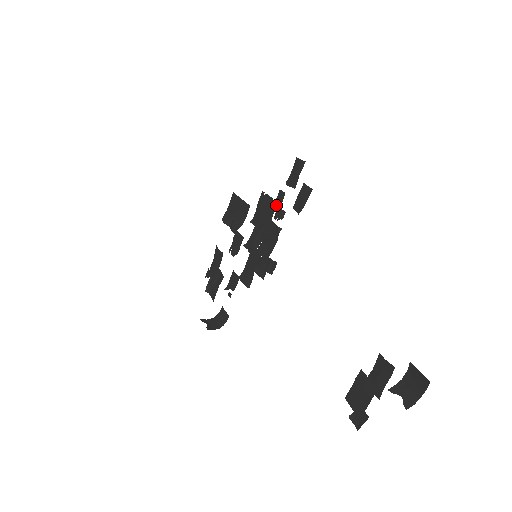
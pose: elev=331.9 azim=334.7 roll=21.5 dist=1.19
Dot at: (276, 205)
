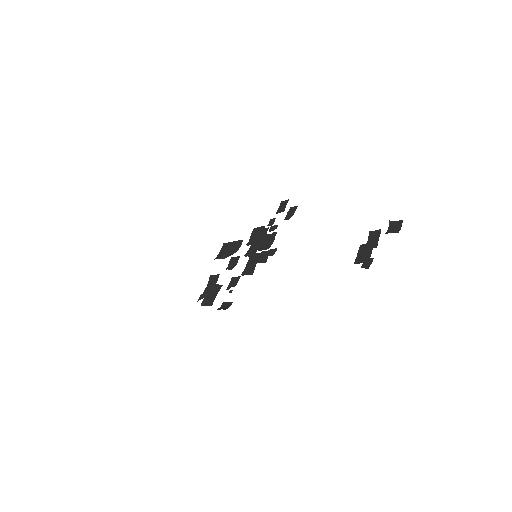
Dot at: occluded
